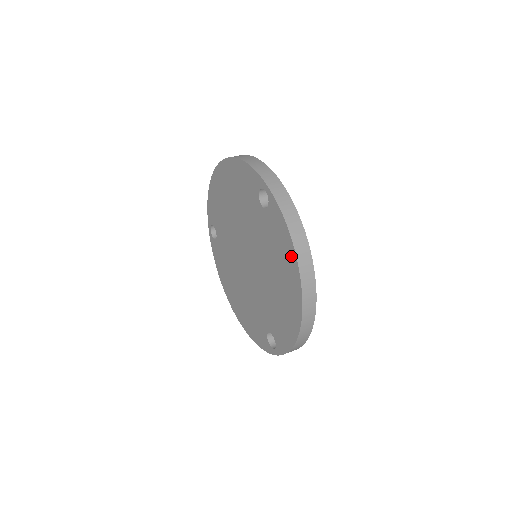
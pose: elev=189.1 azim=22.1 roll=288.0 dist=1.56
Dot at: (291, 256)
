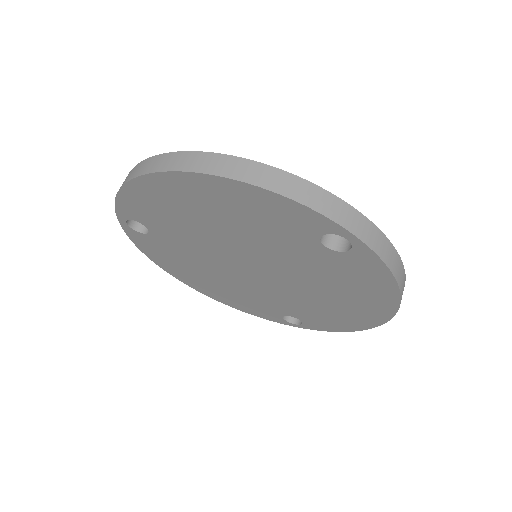
Dot at: (387, 295)
